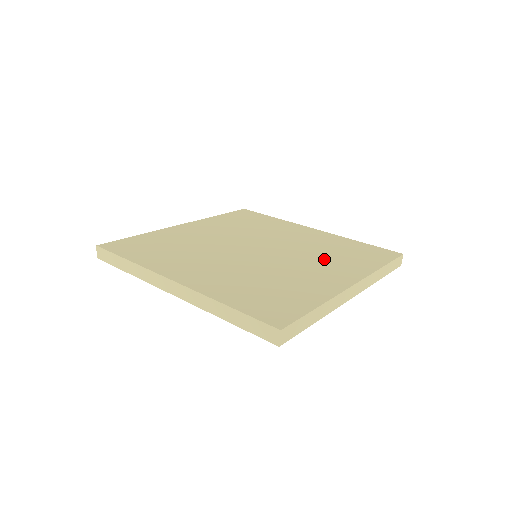
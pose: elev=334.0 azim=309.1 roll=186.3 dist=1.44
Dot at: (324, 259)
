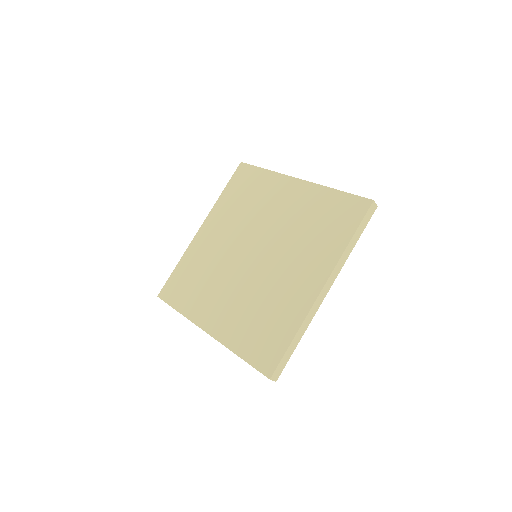
Dot at: (303, 248)
